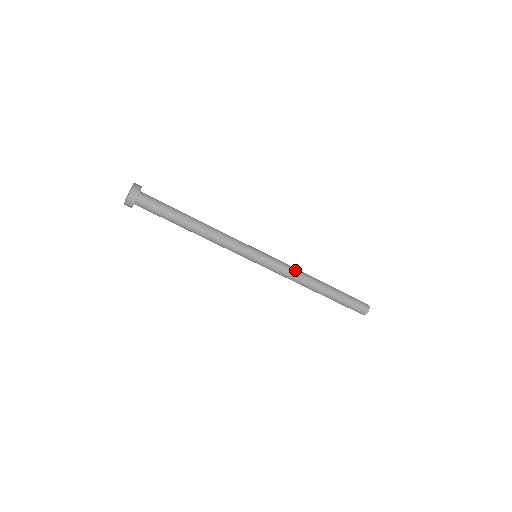
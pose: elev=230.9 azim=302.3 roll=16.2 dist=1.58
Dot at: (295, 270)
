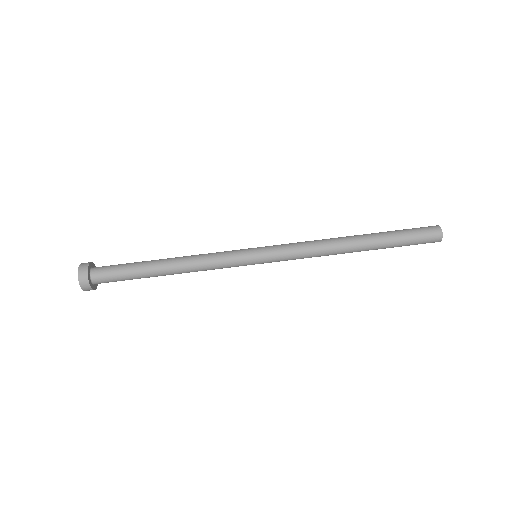
Dot at: occluded
